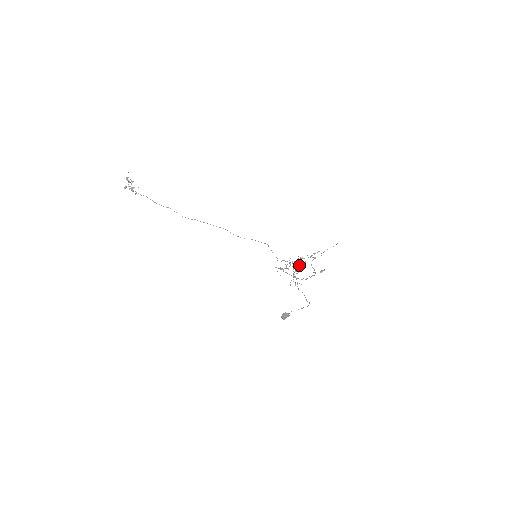
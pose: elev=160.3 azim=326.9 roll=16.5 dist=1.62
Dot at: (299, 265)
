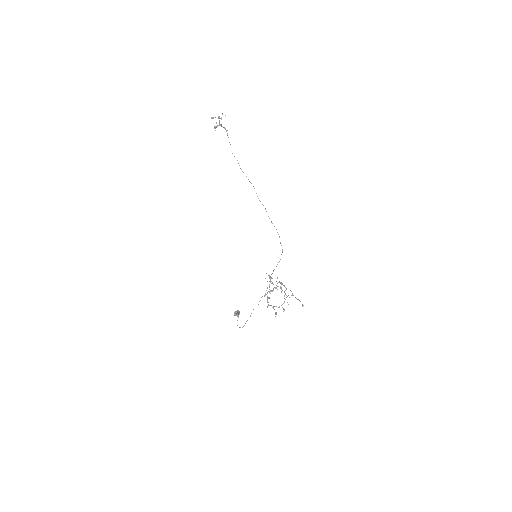
Dot at: (281, 288)
